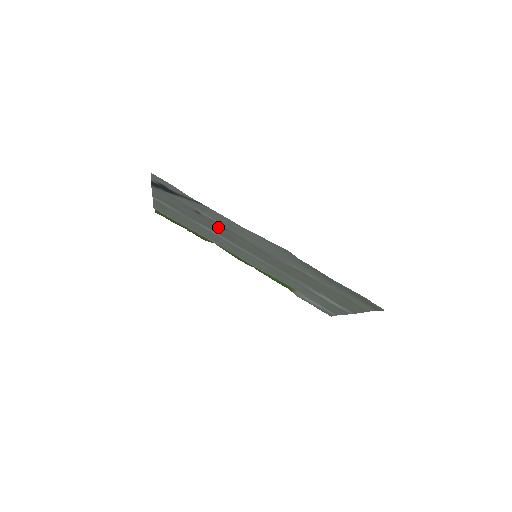
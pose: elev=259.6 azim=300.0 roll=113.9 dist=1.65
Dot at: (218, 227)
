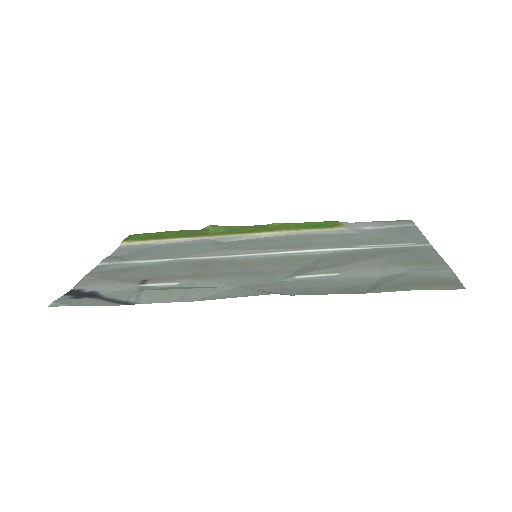
Dot at: (182, 272)
